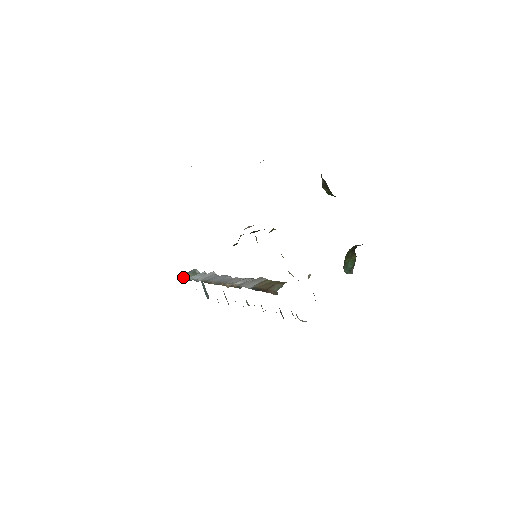
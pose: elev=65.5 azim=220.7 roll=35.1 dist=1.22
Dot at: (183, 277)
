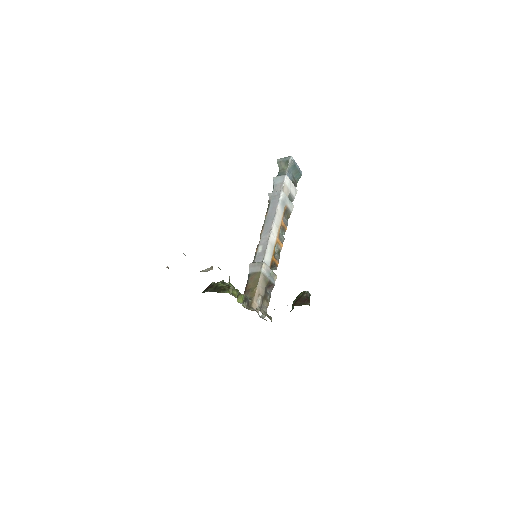
Dot at: (278, 164)
